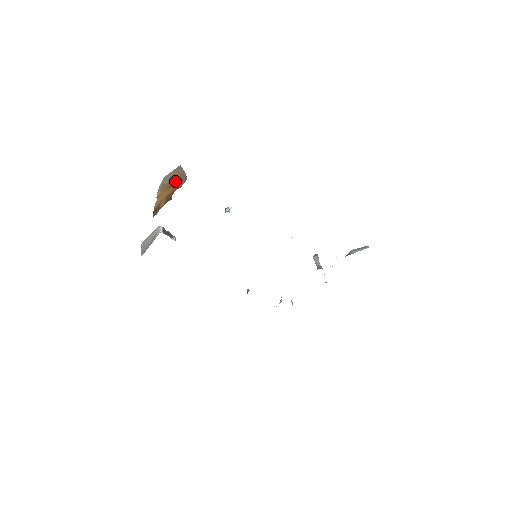
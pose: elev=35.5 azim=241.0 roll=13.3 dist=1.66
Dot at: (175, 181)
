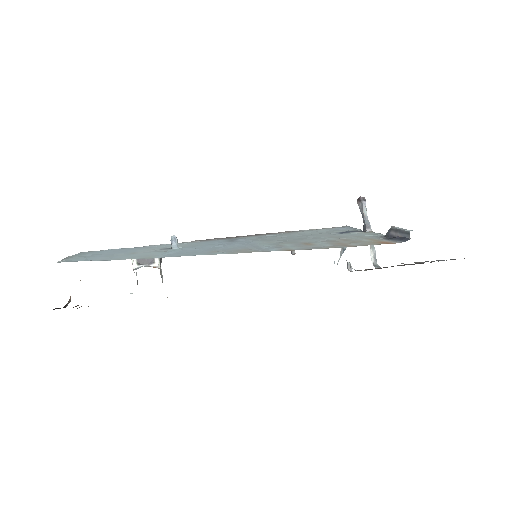
Dot at: occluded
